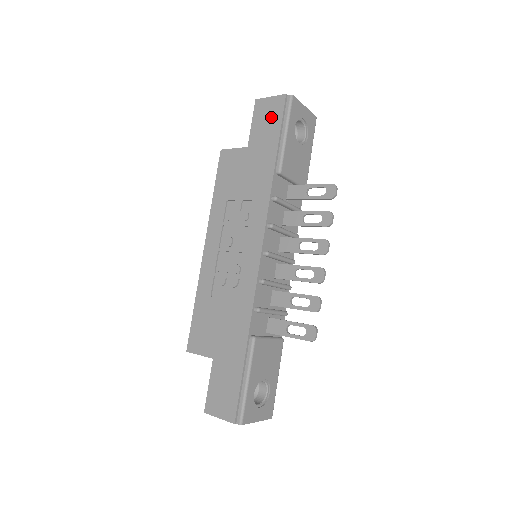
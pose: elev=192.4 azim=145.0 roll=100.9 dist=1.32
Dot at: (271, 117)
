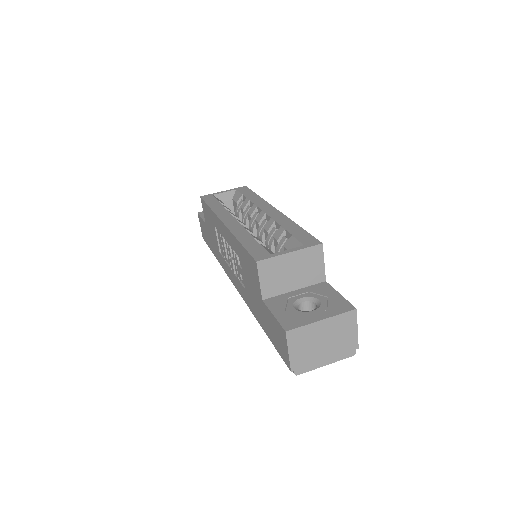
Dot at: (278, 342)
